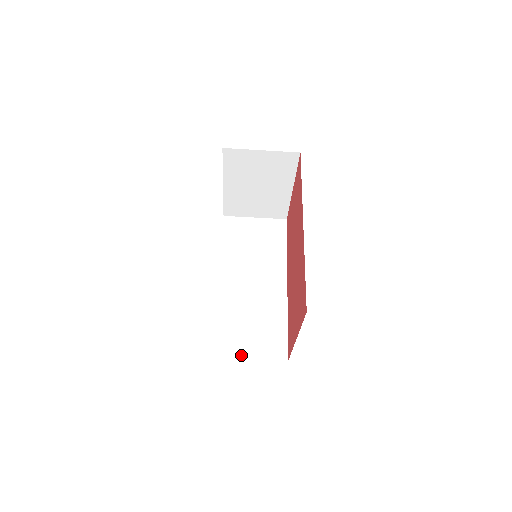
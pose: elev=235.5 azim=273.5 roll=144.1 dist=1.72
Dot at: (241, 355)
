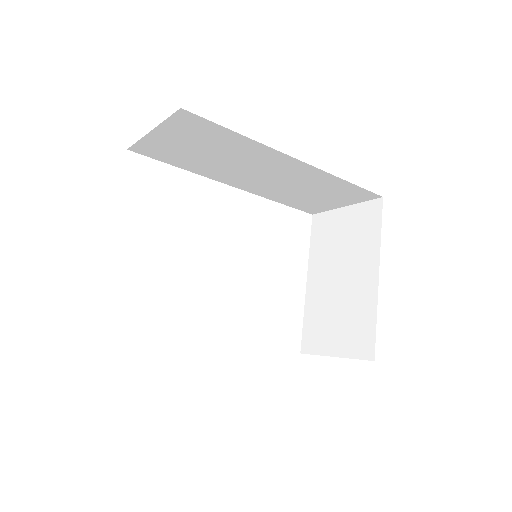
Dot at: (333, 208)
